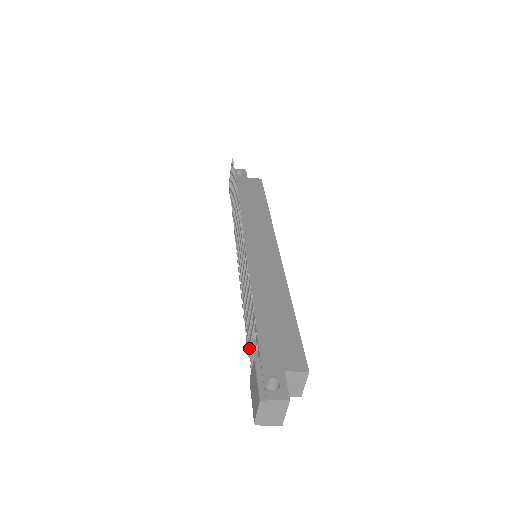
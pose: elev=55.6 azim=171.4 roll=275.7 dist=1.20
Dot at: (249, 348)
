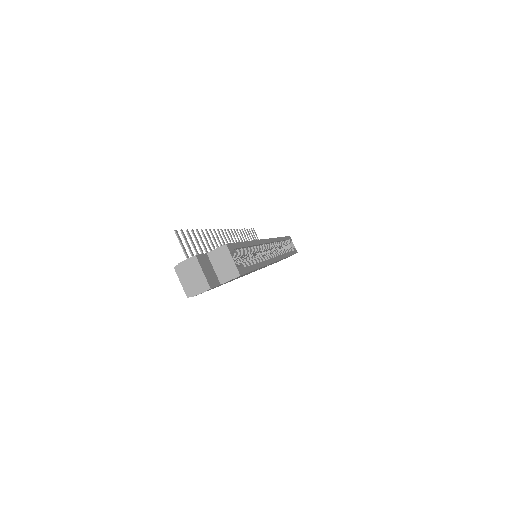
Dot at: occluded
